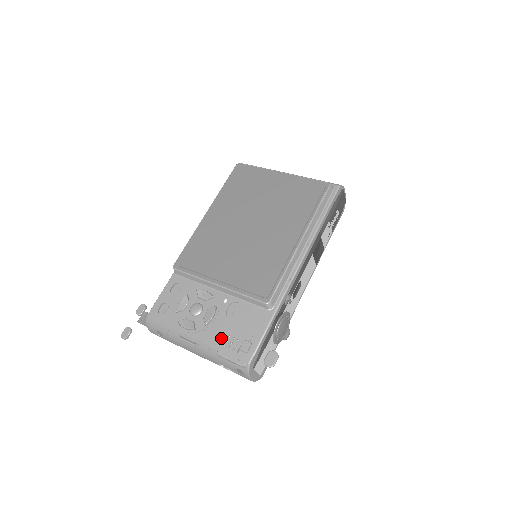
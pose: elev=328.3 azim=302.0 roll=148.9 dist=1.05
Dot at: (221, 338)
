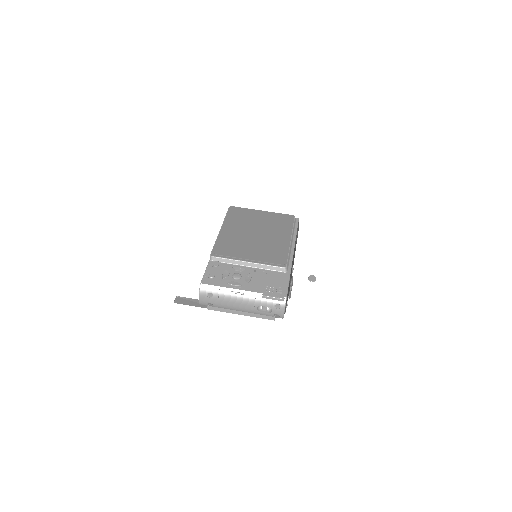
Dot at: (262, 288)
